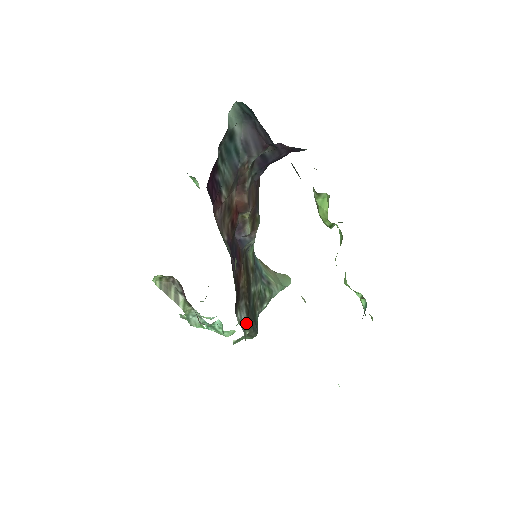
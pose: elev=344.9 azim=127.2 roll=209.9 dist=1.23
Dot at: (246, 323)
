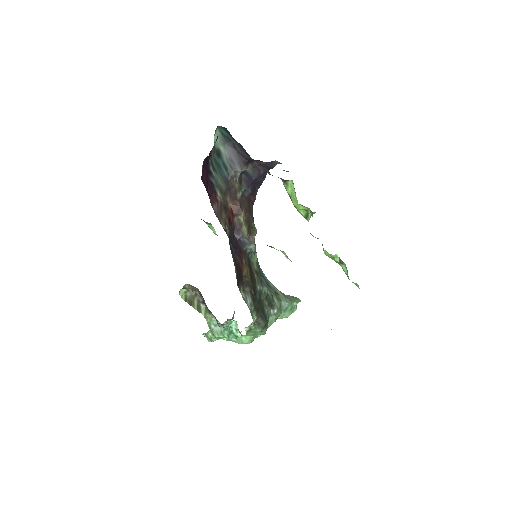
Dot at: (252, 306)
